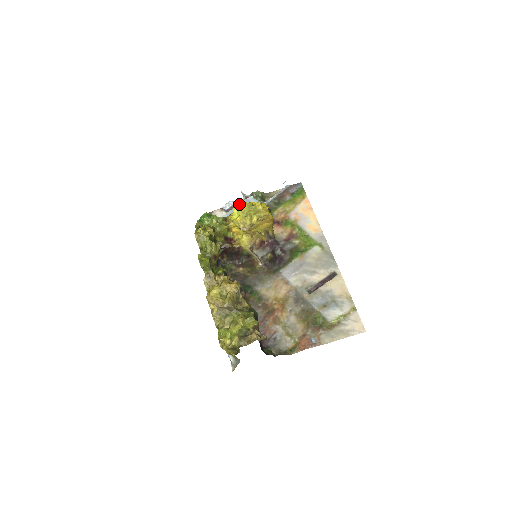
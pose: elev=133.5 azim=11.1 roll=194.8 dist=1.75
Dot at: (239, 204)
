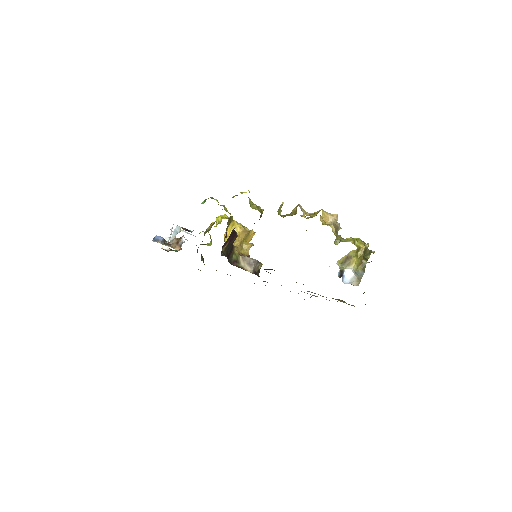
Dot at: occluded
